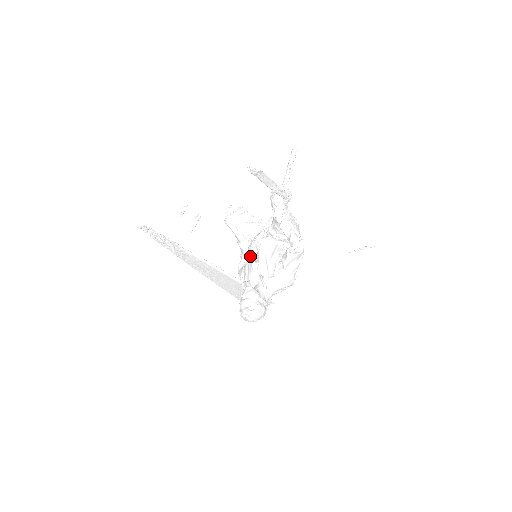
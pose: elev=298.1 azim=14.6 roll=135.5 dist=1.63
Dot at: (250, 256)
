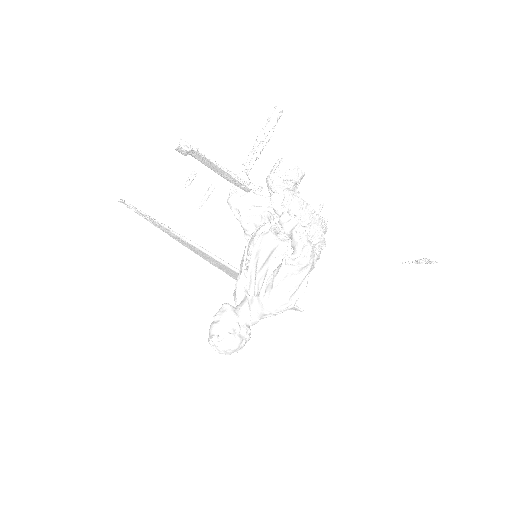
Dot at: (243, 257)
